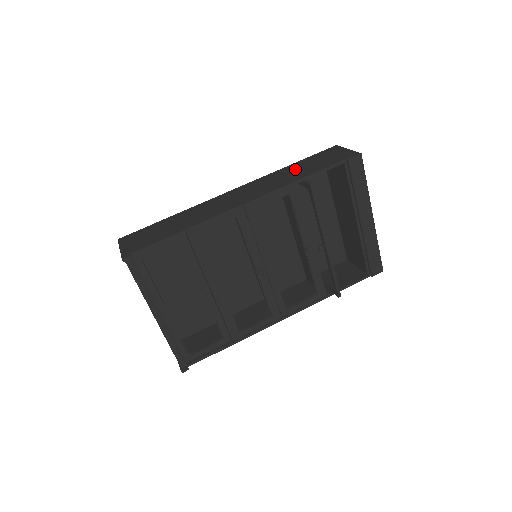
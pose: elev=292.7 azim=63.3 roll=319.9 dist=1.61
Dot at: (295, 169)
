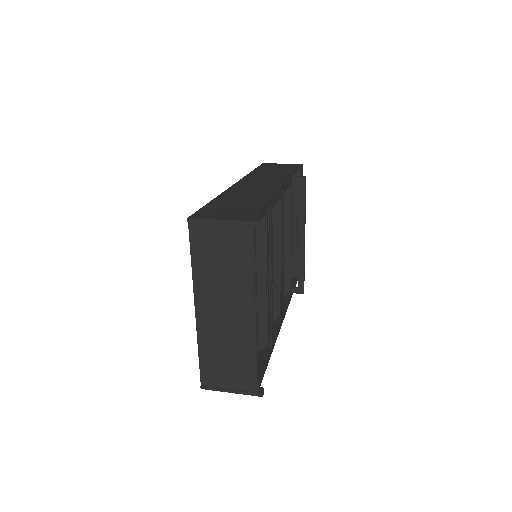
Dot at: (267, 171)
